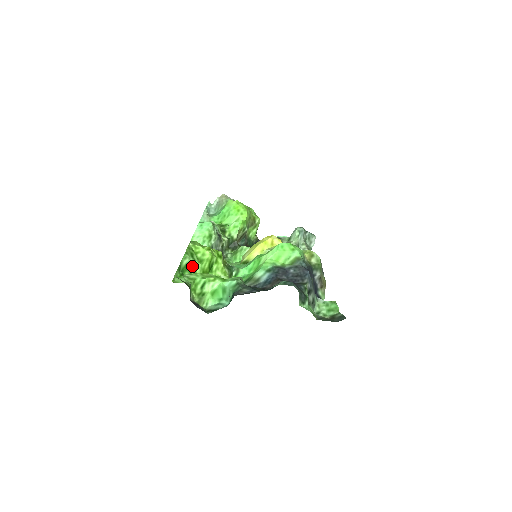
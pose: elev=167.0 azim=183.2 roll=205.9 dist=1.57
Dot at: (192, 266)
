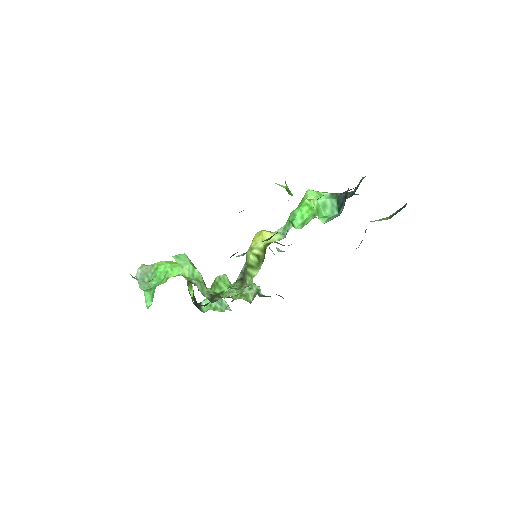
Dot at: (288, 189)
